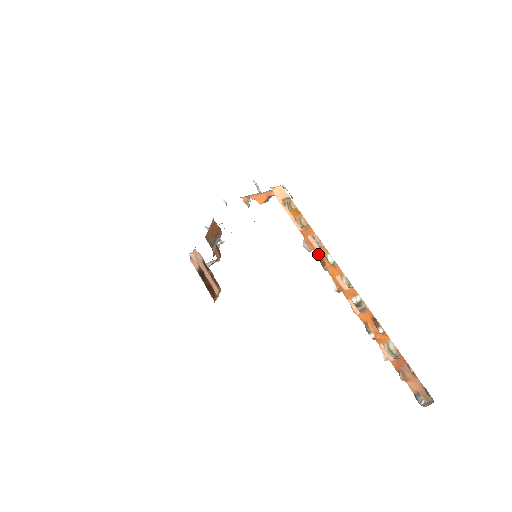
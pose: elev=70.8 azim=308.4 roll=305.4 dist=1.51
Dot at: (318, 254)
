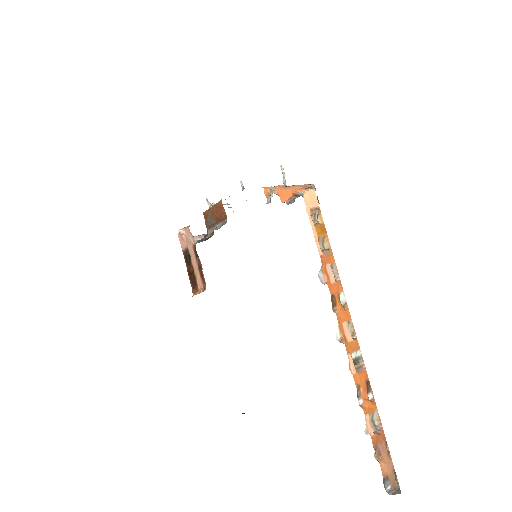
Dot at: (332, 290)
